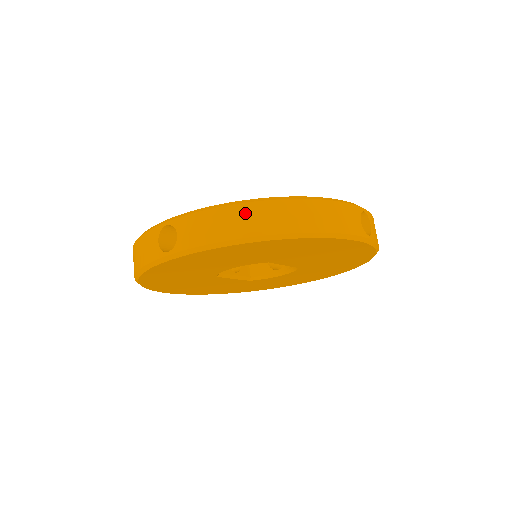
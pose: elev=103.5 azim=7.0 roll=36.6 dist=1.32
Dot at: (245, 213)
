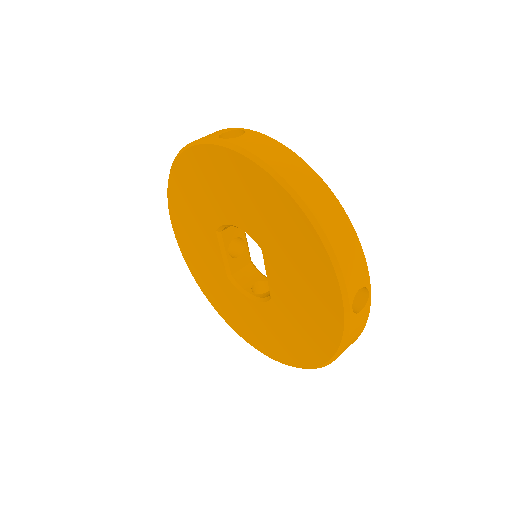
Dot at: (298, 166)
